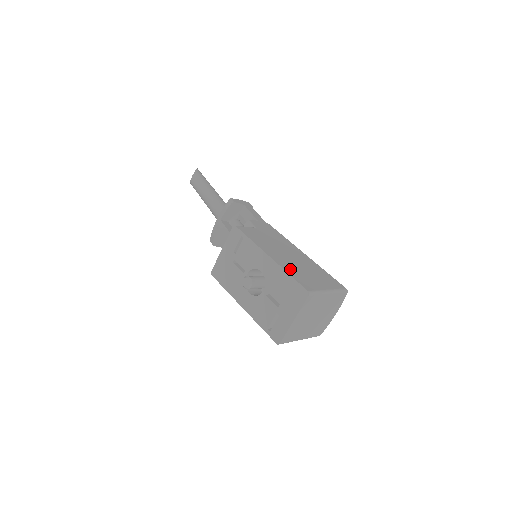
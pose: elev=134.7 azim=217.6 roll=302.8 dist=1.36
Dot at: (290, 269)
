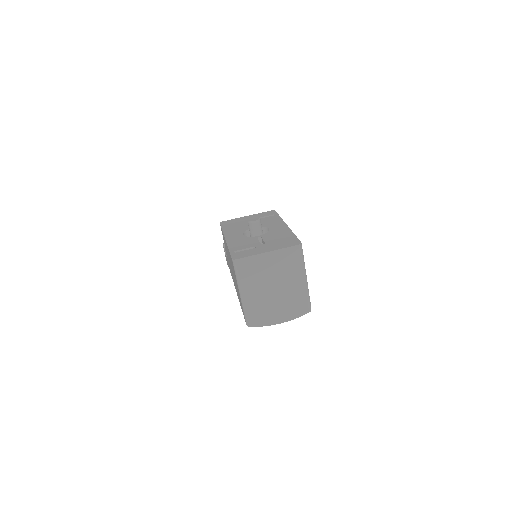
Dot at: occluded
